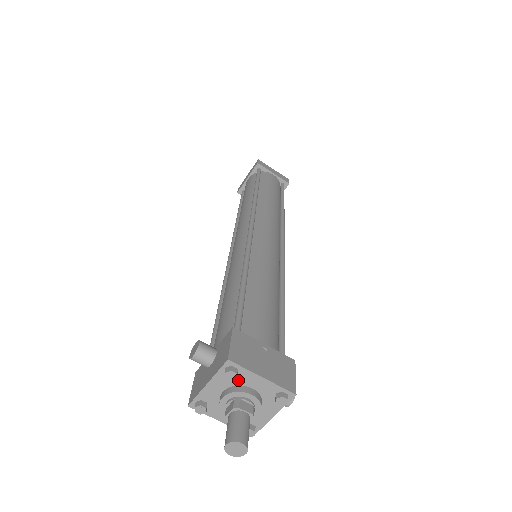
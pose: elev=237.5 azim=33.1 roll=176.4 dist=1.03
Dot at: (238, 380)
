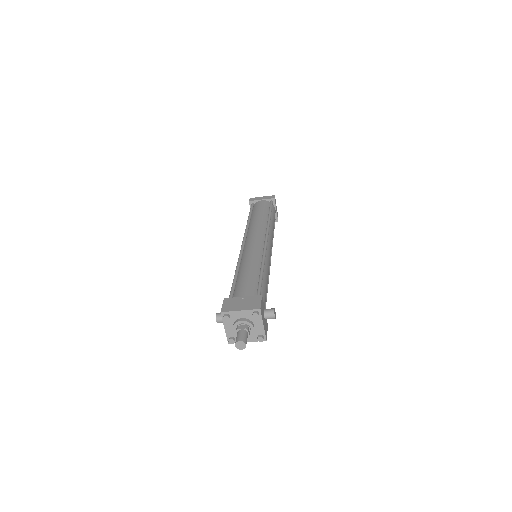
Dot at: (233, 318)
